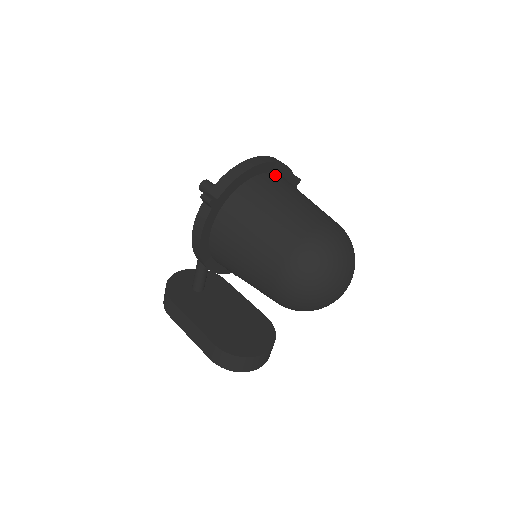
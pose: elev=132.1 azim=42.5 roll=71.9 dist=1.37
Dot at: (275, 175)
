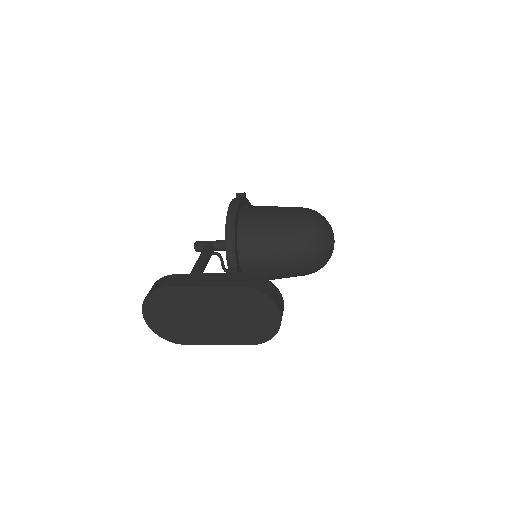
Dot at: occluded
